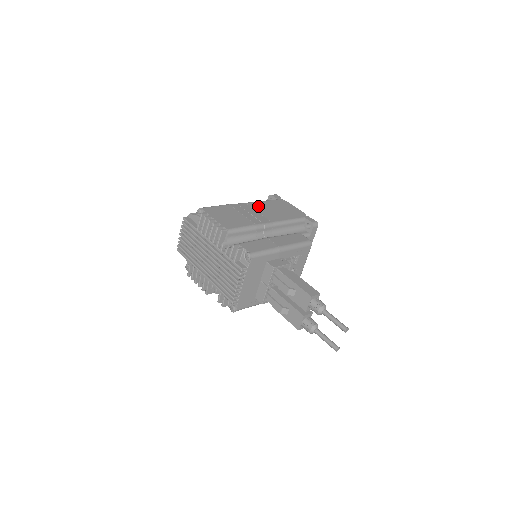
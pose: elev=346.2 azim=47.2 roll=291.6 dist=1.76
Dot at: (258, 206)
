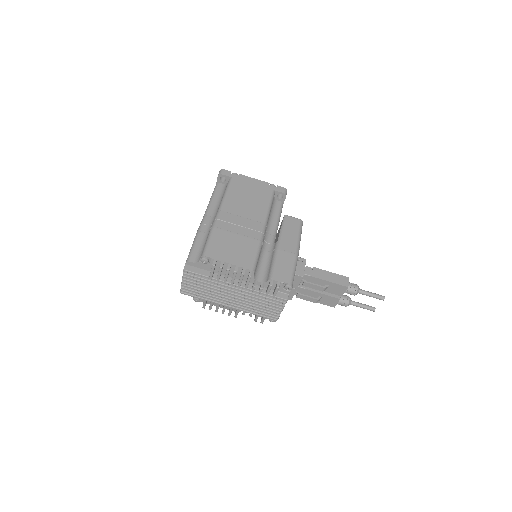
Dot at: (233, 206)
